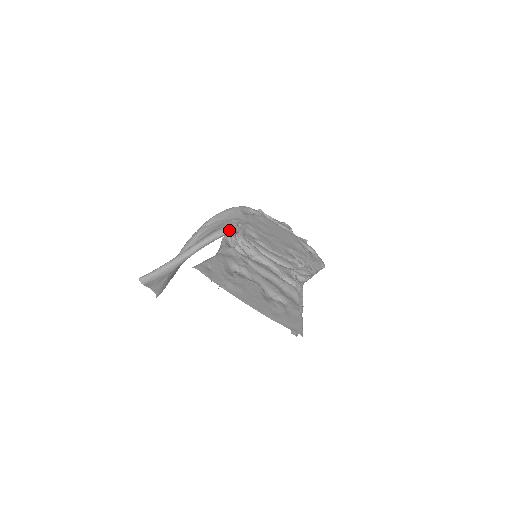
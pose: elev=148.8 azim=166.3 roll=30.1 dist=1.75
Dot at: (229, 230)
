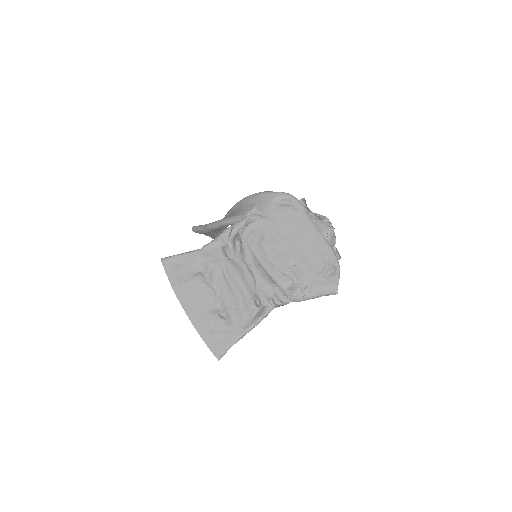
Dot at: (235, 223)
